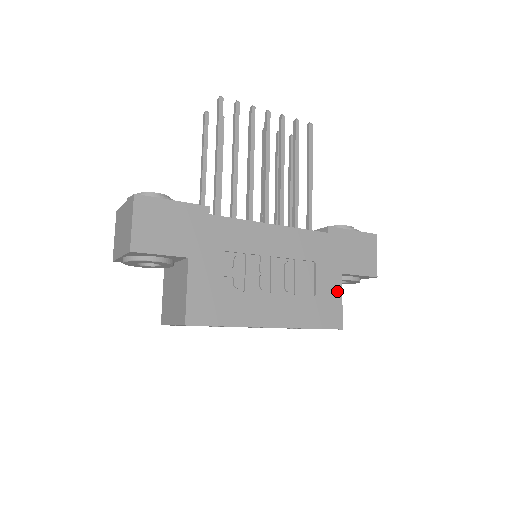
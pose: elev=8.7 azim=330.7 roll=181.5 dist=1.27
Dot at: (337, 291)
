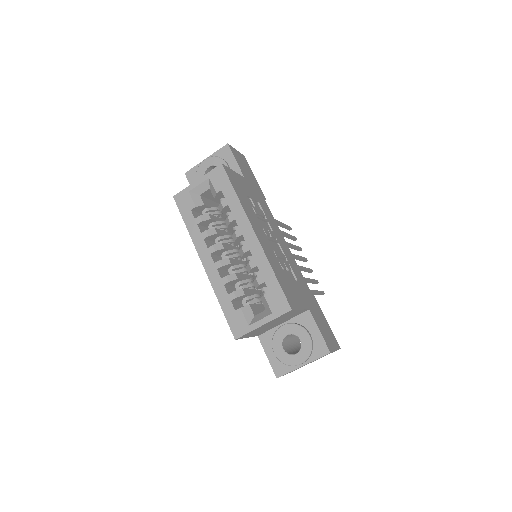
Dot at: (301, 303)
